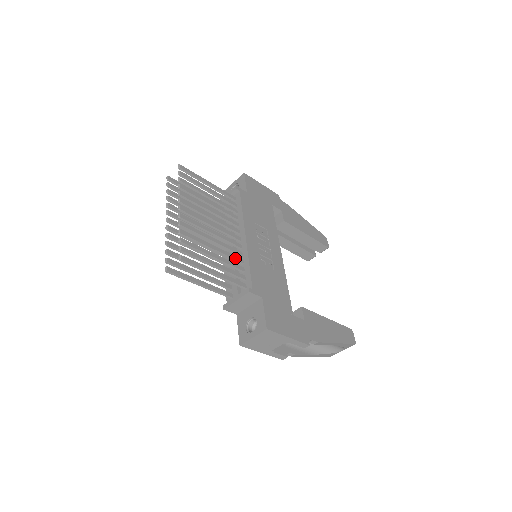
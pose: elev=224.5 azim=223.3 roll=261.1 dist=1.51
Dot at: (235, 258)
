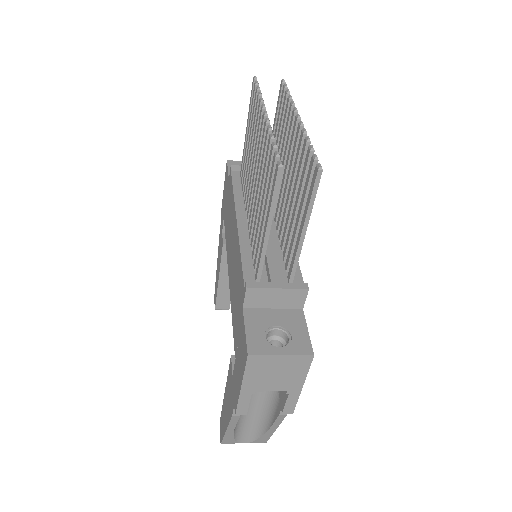
Dot at: occluded
